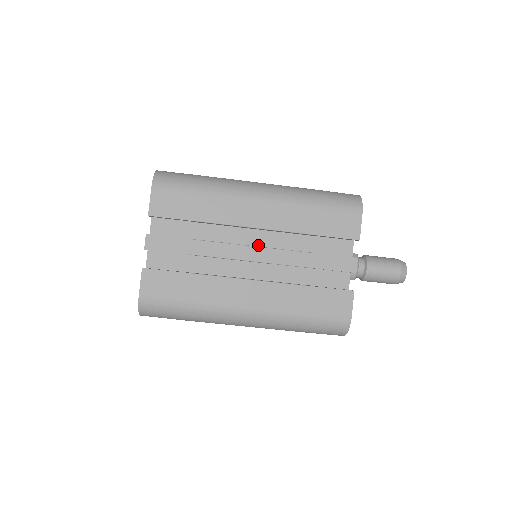
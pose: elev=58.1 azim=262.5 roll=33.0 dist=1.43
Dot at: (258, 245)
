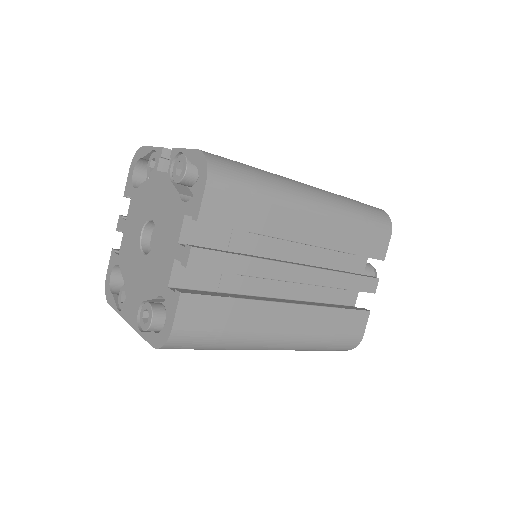
Dot at: (292, 258)
